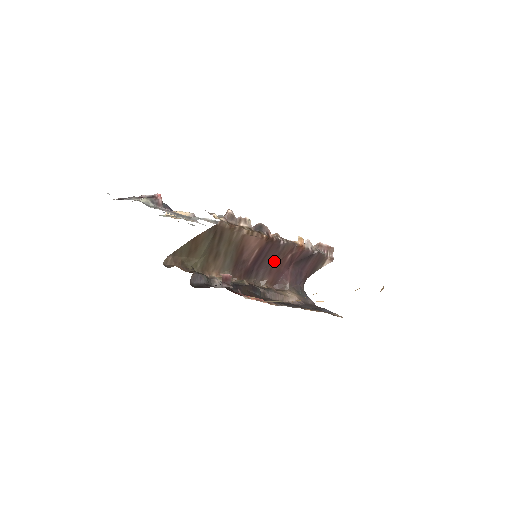
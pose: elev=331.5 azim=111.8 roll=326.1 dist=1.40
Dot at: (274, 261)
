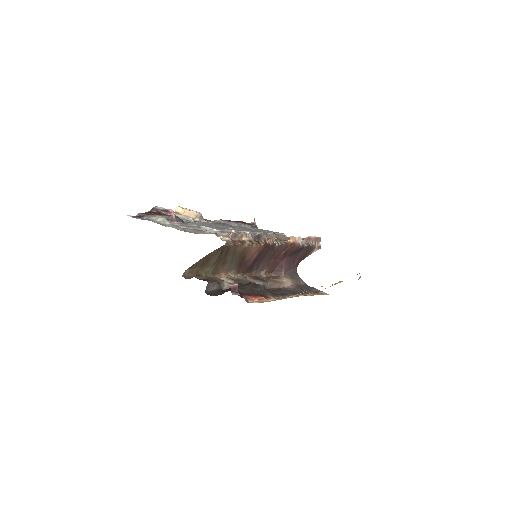
Dot at: (271, 257)
